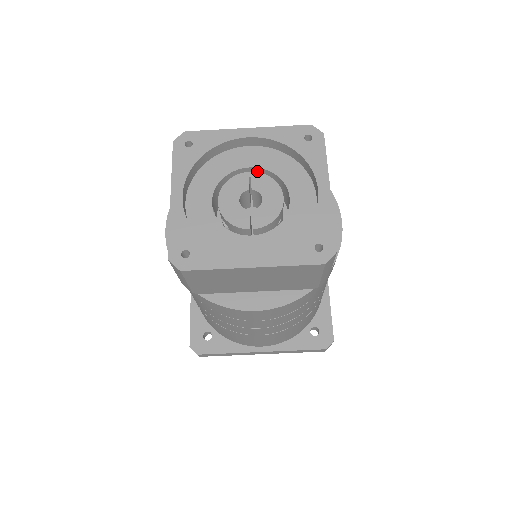
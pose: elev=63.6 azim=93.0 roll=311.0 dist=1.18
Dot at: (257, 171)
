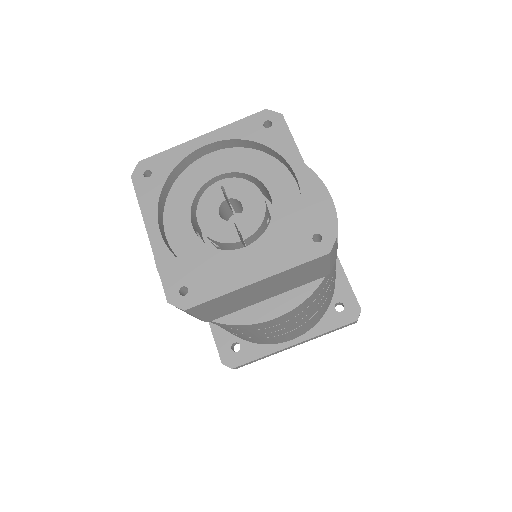
Dot at: (227, 176)
